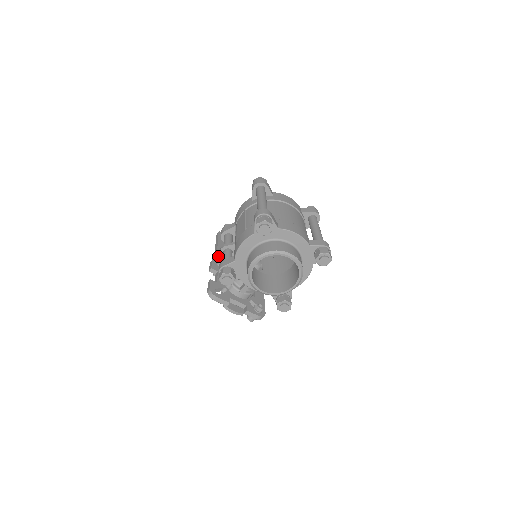
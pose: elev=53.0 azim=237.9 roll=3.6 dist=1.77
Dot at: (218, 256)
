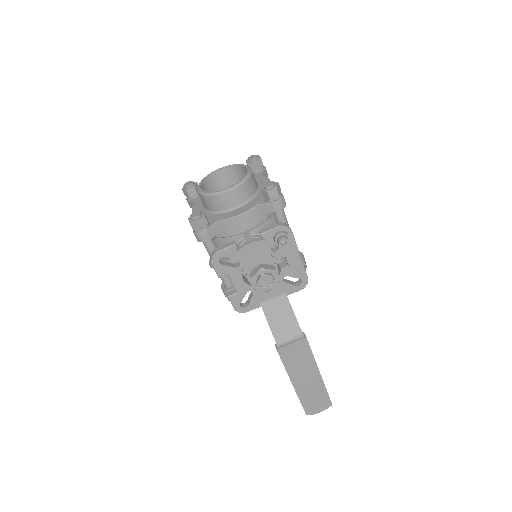
Dot at: occluded
